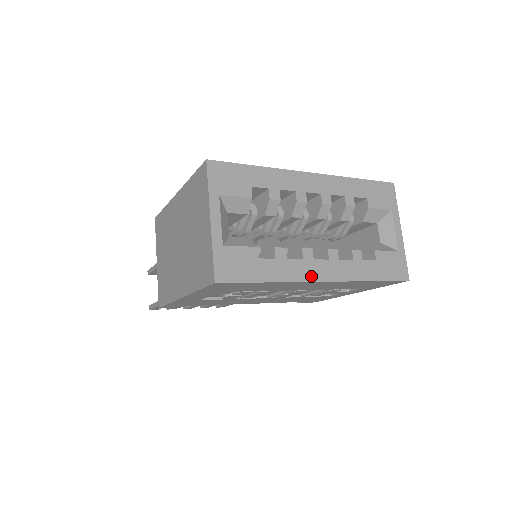
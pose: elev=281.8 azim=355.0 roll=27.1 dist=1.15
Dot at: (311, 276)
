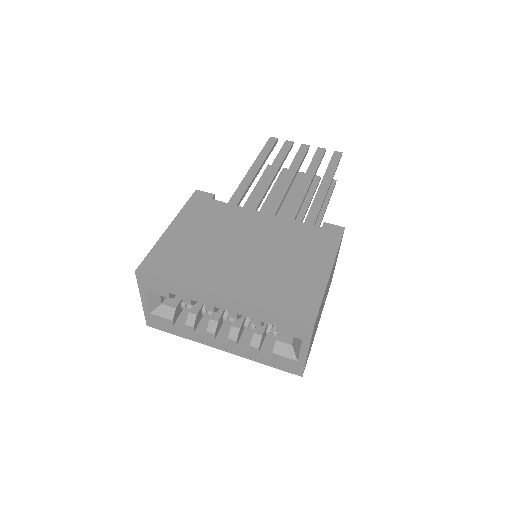
Dot at: (212, 345)
